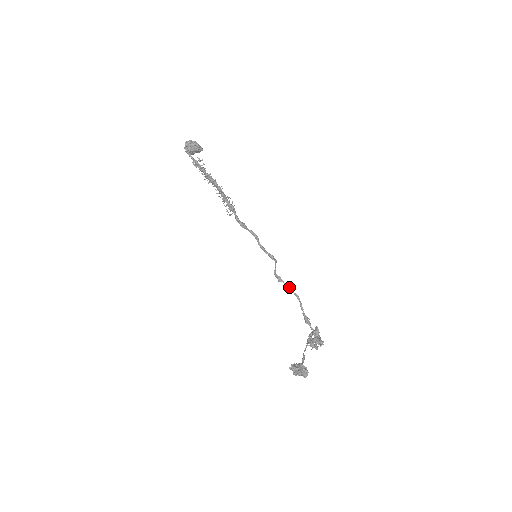
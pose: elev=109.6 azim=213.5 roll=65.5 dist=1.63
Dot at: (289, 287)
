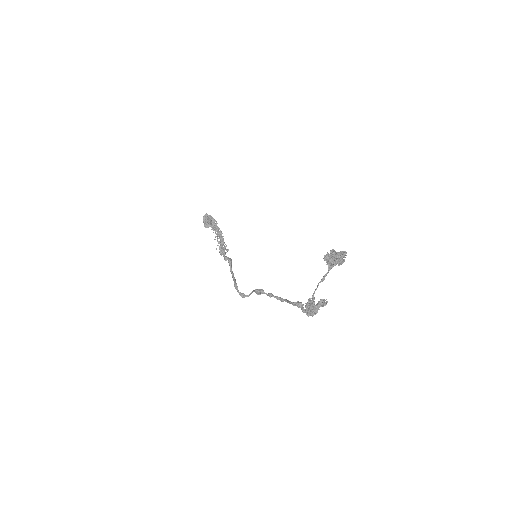
Dot at: (272, 295)
